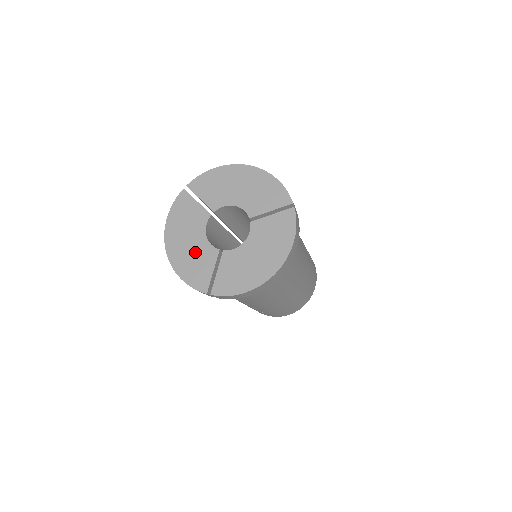
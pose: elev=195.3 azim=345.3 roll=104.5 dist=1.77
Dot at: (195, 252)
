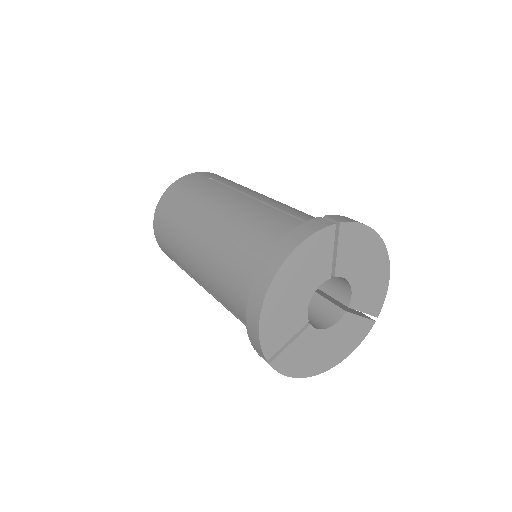
Dot at: (291, 309)
